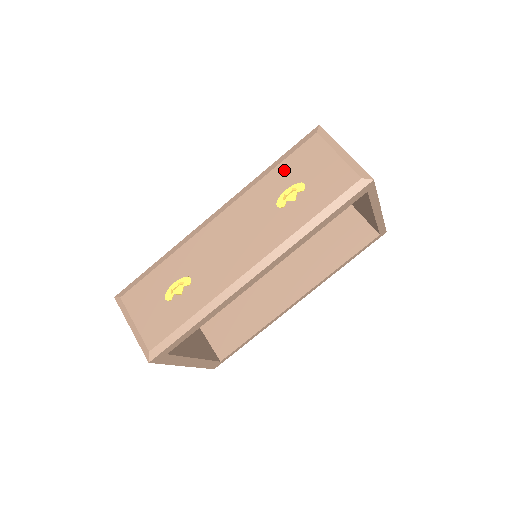
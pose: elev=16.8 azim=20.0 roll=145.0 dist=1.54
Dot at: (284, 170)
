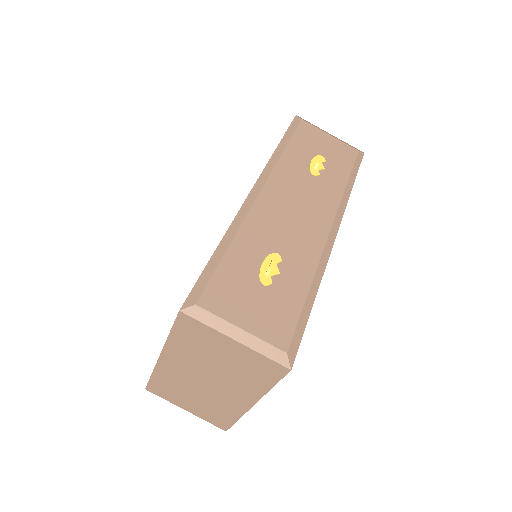
Dot at: (297, 146)
